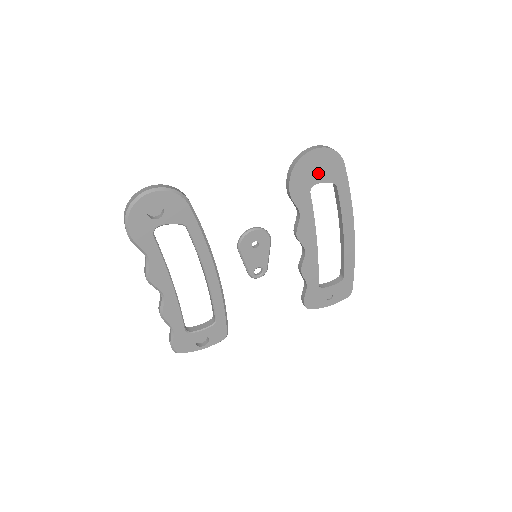
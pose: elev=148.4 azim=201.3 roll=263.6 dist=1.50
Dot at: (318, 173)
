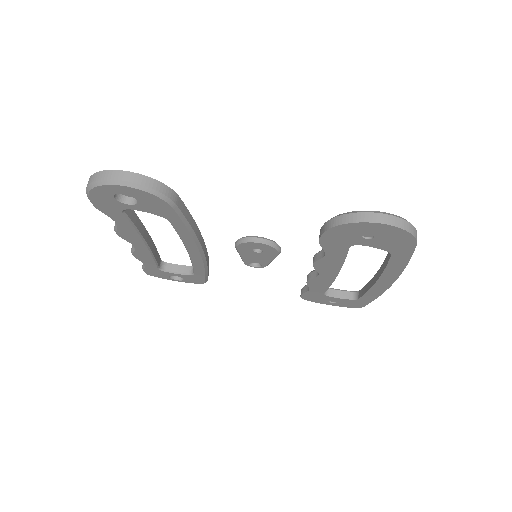
Dot at: (371, 239)
